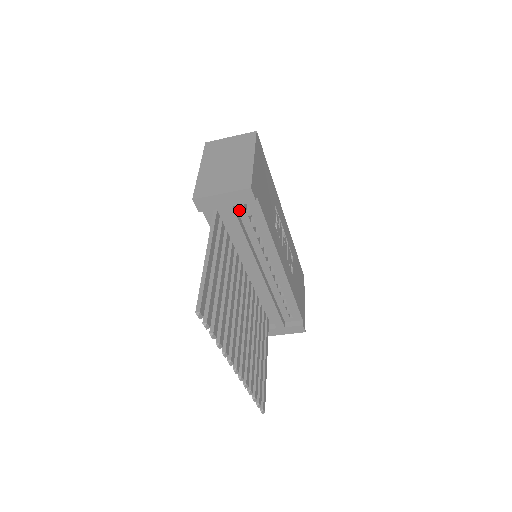
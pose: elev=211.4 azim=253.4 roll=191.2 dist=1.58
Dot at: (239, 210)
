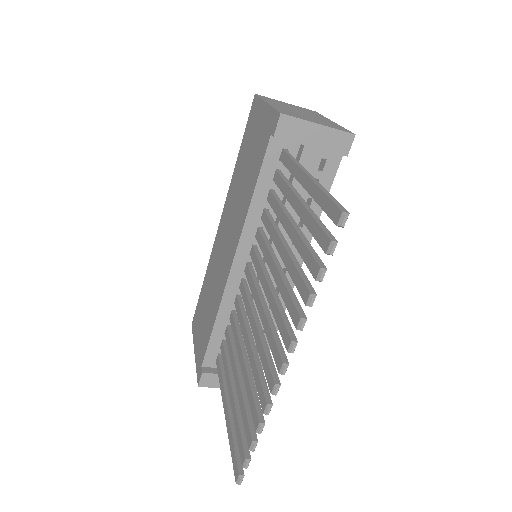
Dot at: occluded
